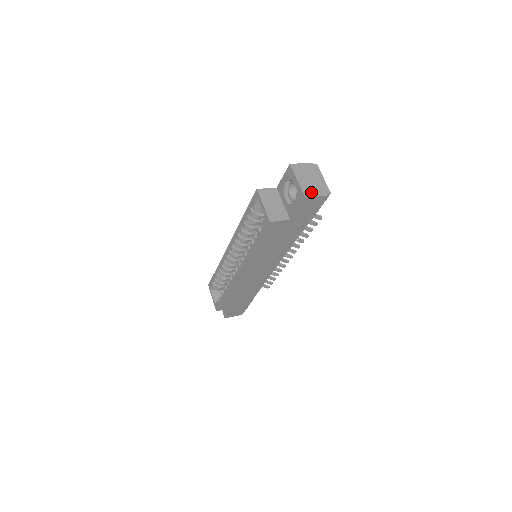
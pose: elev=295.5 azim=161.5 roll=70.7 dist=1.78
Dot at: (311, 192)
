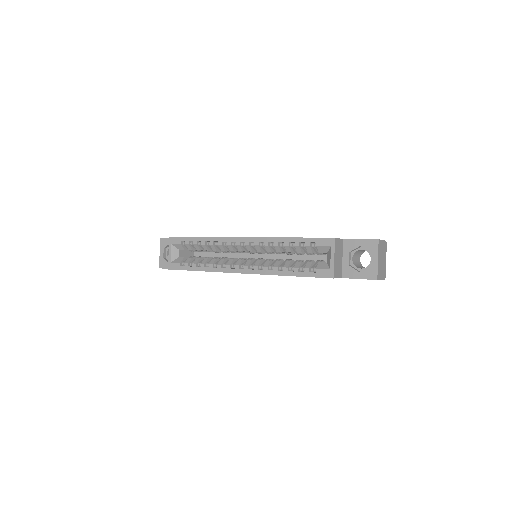
Dot at: (380, 275)
